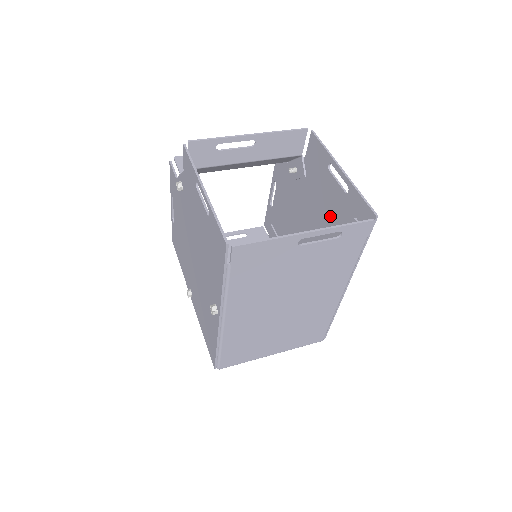
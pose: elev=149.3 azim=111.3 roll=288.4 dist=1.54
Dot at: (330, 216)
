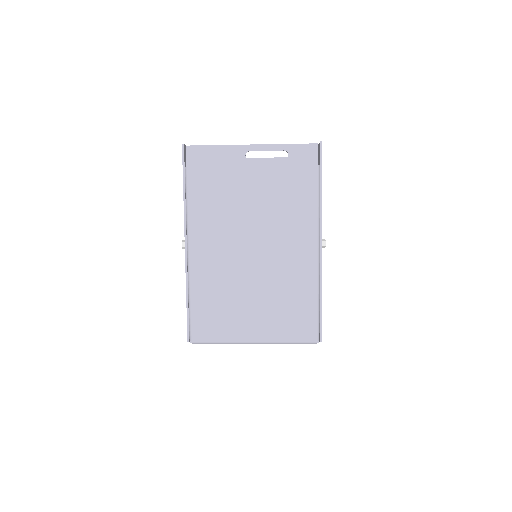
Dot at: occluded
